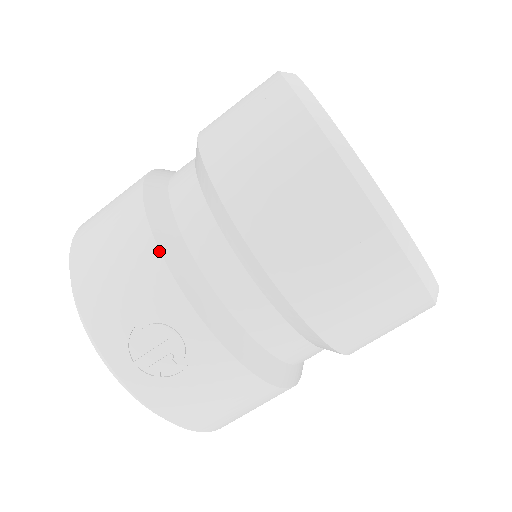
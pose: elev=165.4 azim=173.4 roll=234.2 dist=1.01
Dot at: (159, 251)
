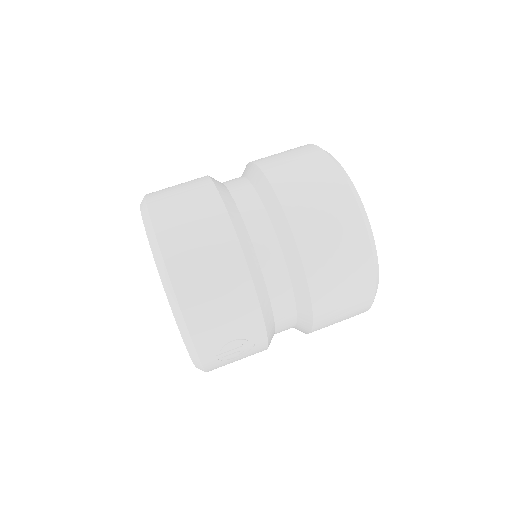
Dot at: (259, 302)
